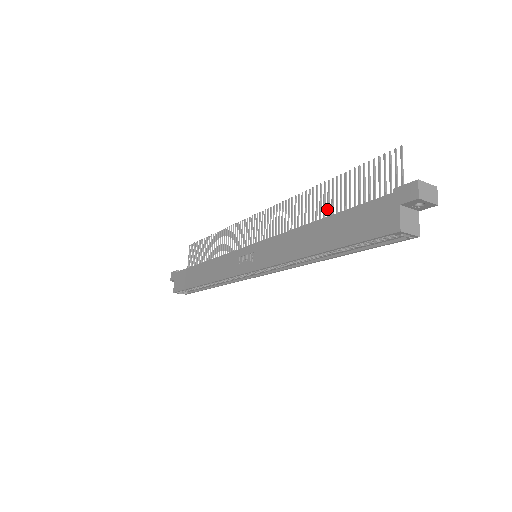
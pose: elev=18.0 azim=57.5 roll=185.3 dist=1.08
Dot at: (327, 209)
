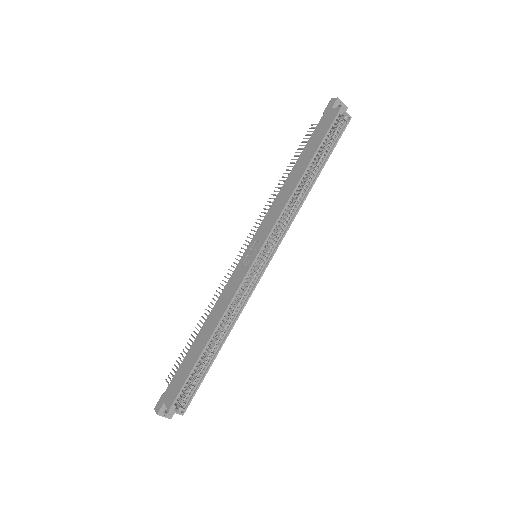
Dot at: occluded
